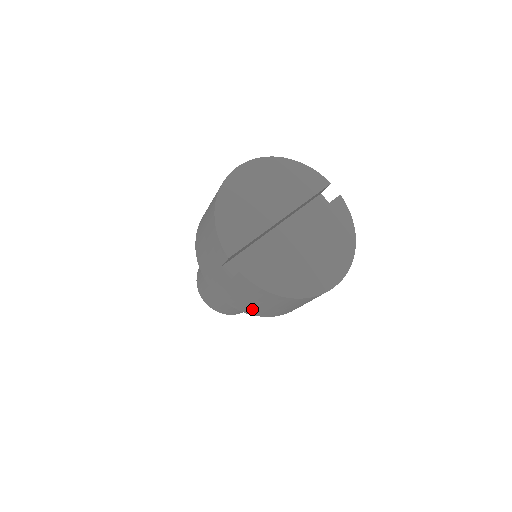
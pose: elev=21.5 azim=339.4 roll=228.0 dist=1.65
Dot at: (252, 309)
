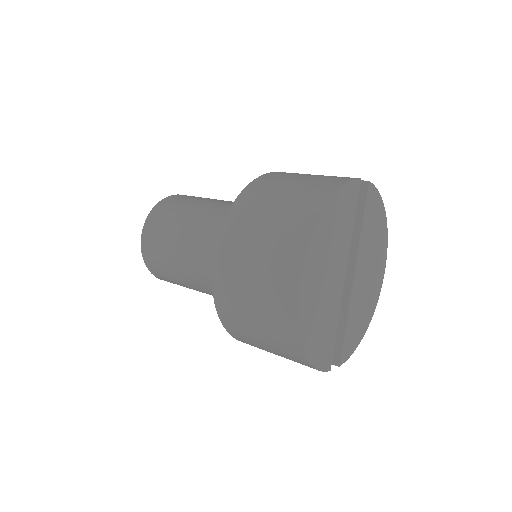
Dot at: occluded
